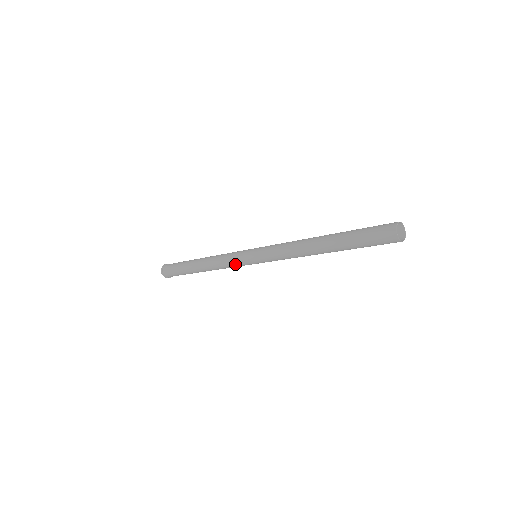
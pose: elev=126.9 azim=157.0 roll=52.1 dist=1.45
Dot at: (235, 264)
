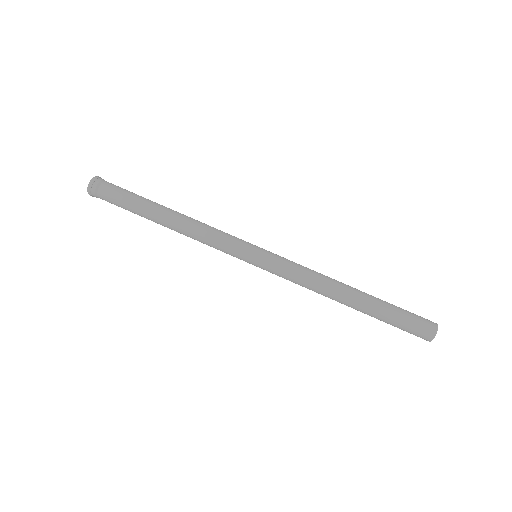
Dot at: (225, 252)
